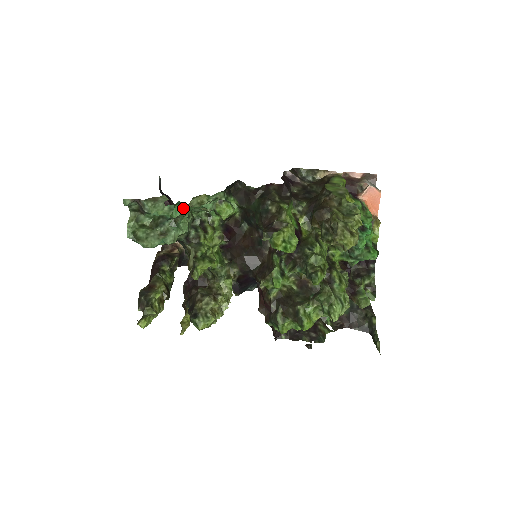
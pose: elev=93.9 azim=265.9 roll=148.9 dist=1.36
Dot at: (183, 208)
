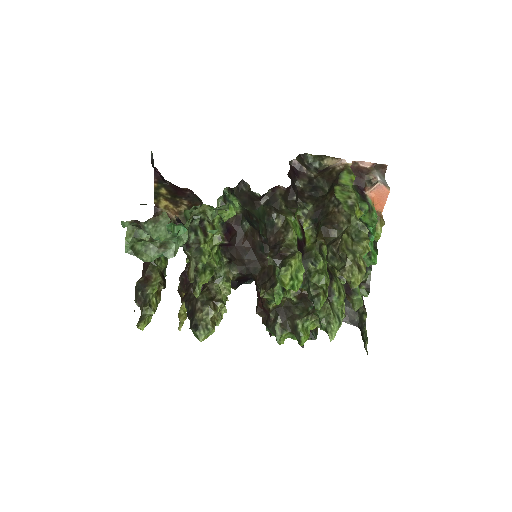
Dot at: (186, 229)
